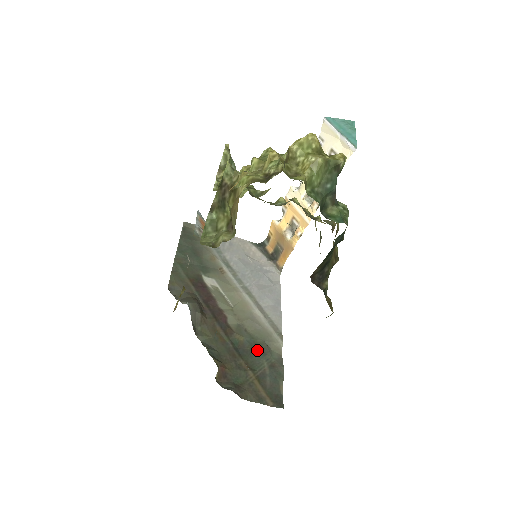
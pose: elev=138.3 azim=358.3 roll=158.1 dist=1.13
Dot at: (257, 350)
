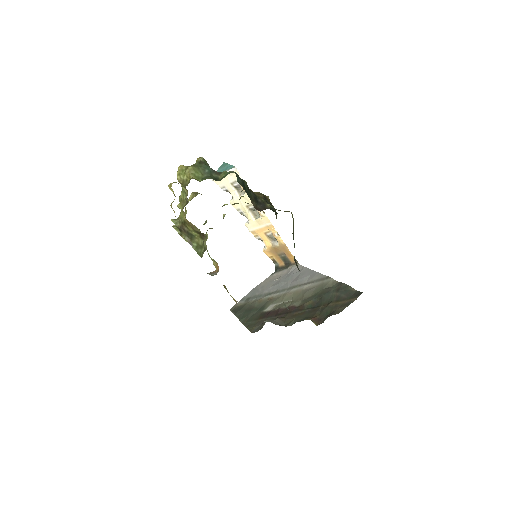
Dot at: (323, 295)
